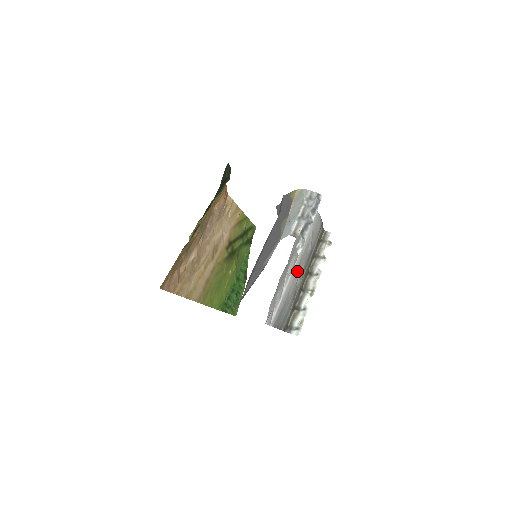
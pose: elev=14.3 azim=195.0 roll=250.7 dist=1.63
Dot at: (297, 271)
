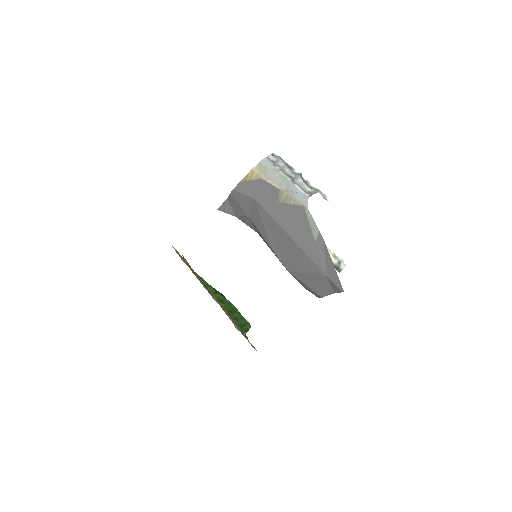
Dot at: occluded
